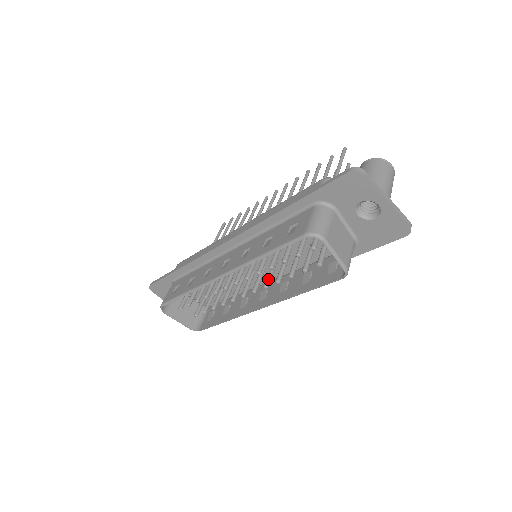
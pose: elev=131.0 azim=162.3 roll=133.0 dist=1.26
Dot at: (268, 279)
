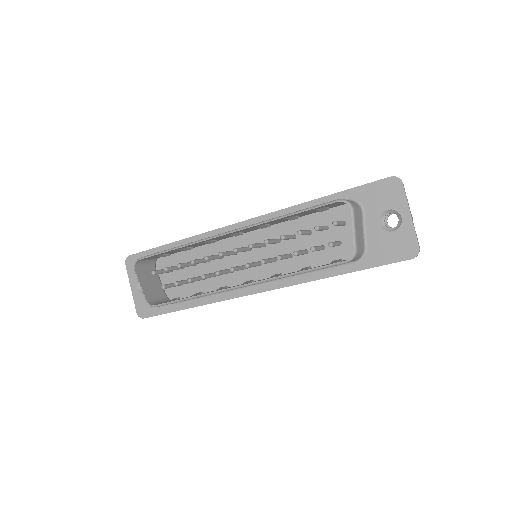
Dot at: (267, 259)
